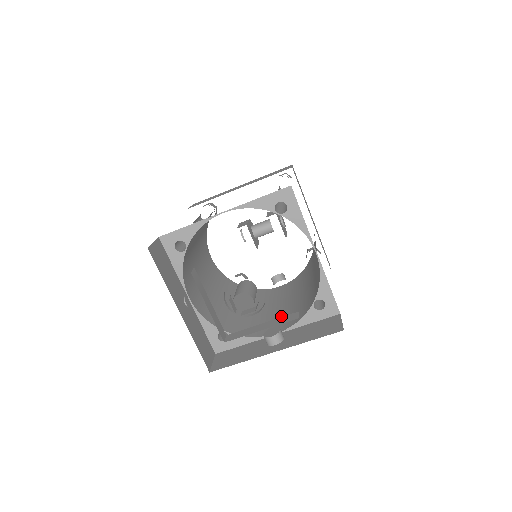
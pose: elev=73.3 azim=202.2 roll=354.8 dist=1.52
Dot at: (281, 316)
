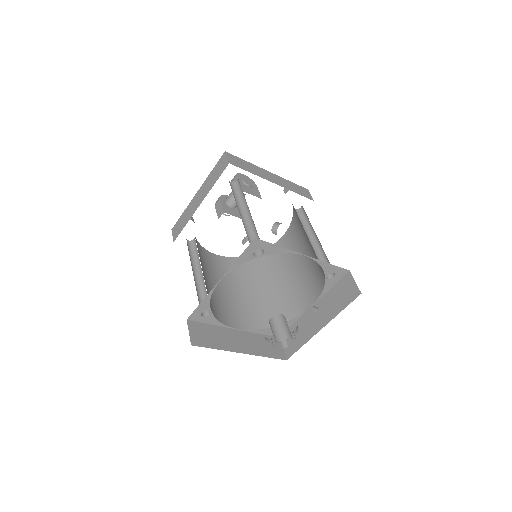
Dot at: (305, 282)
